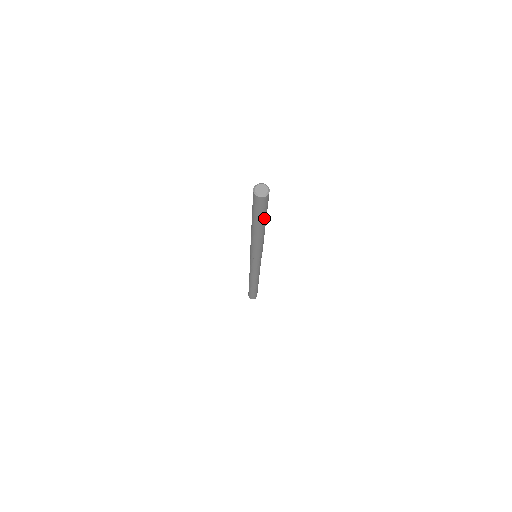
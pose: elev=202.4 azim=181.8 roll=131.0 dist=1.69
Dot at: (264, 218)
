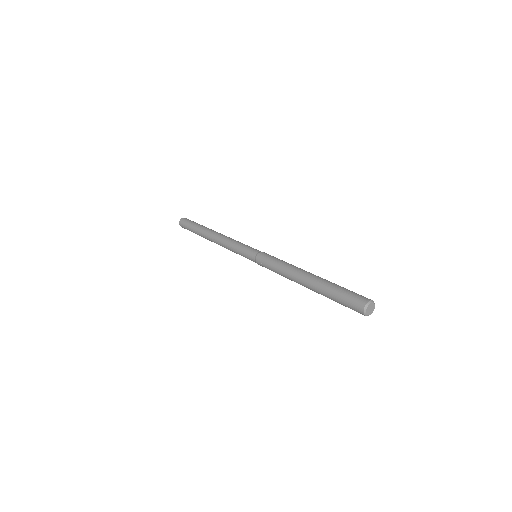
Dot at: occluded
